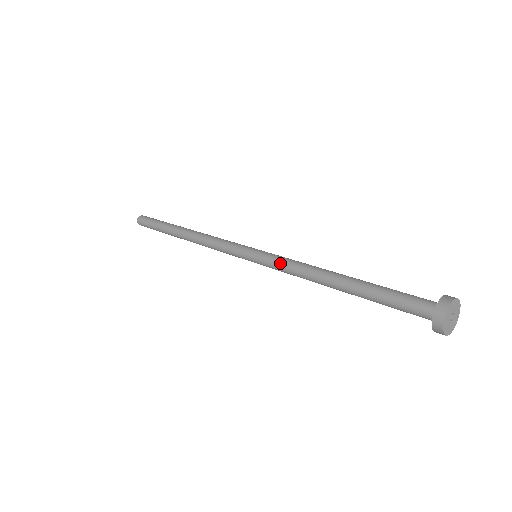
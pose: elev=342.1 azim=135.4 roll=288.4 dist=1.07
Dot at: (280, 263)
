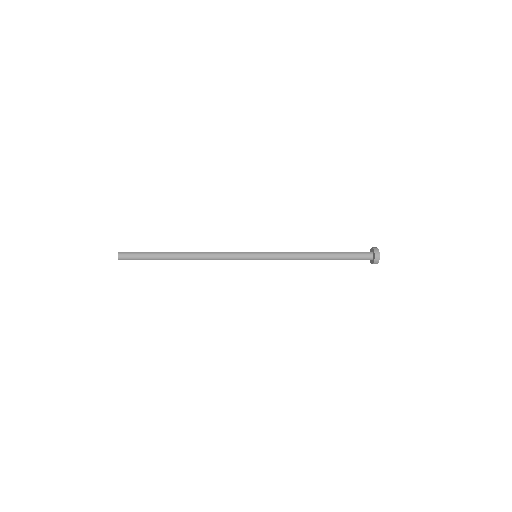
Dot at: (280, 253)
